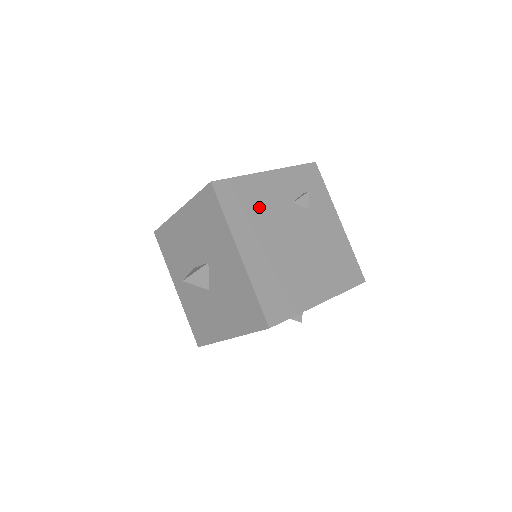
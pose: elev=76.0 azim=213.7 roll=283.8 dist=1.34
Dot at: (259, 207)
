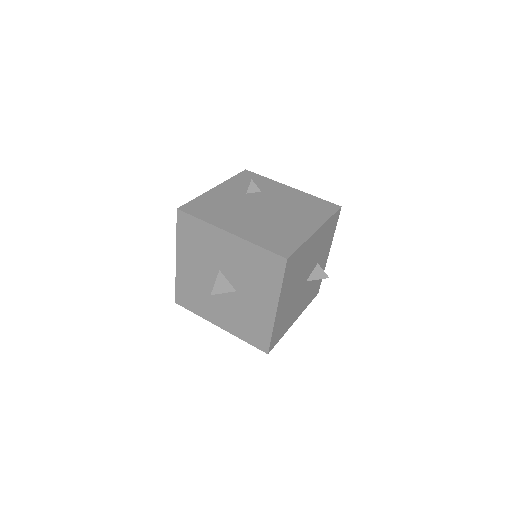
Dot at: (223, 206)
